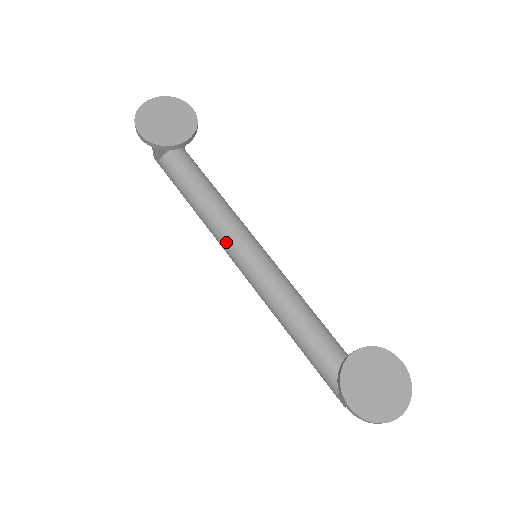
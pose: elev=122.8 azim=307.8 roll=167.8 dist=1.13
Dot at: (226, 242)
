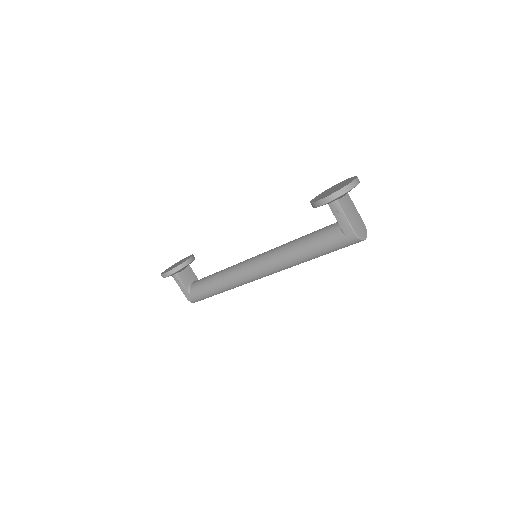
Dot at: (239, 271)
